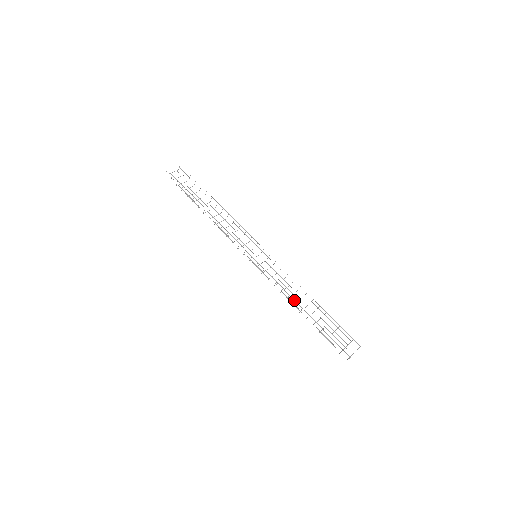
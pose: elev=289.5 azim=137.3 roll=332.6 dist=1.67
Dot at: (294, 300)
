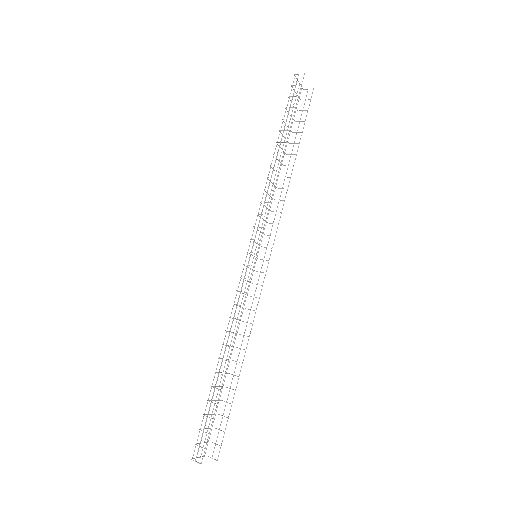
Dot at: occluded
